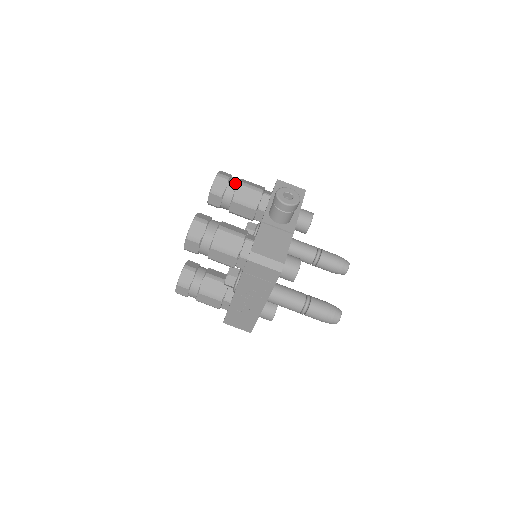
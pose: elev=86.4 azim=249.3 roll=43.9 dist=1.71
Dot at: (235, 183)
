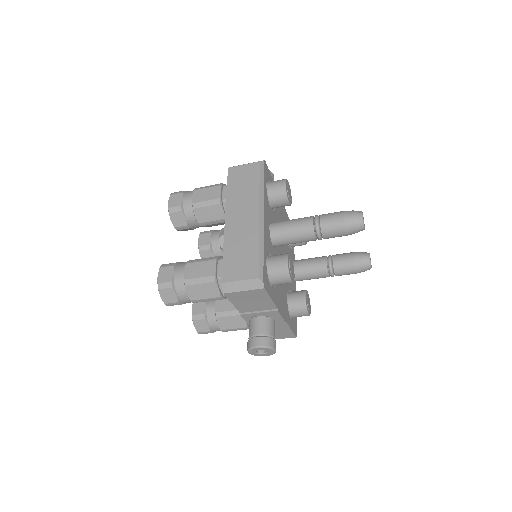
Dot at: (189, 301)
